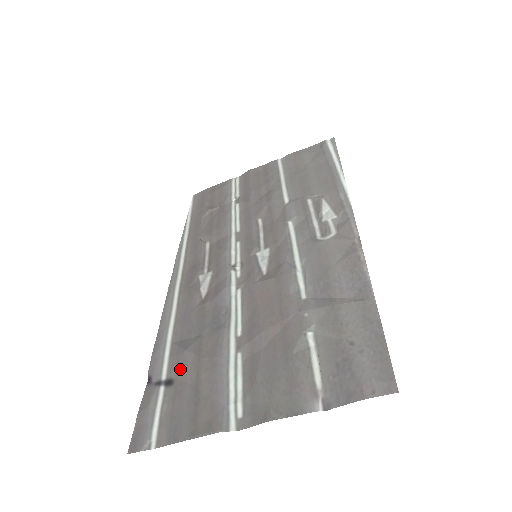
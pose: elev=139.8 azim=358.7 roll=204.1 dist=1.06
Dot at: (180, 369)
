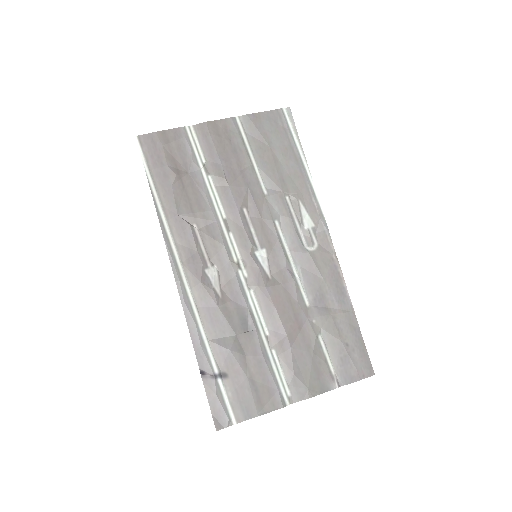
Dot at: (230, 365)
